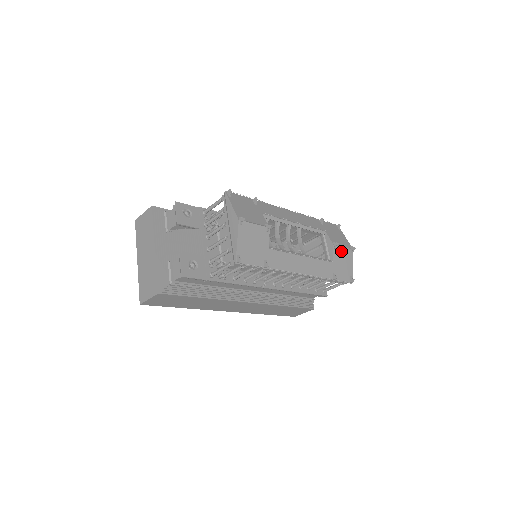
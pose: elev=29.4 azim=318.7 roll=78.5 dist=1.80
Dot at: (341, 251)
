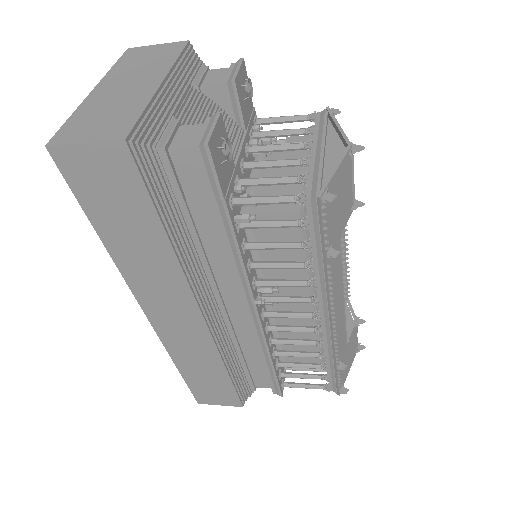
Dot at: (355, 337)
